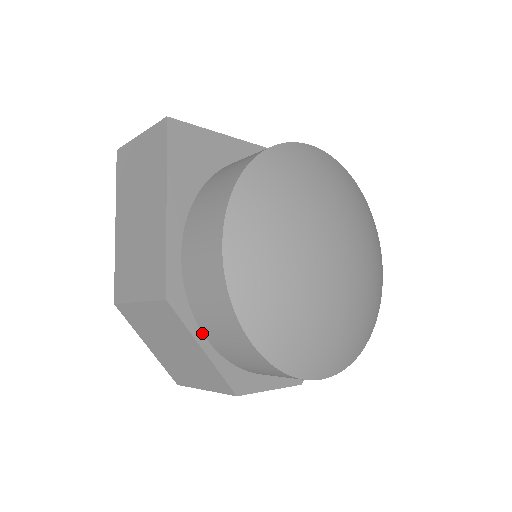
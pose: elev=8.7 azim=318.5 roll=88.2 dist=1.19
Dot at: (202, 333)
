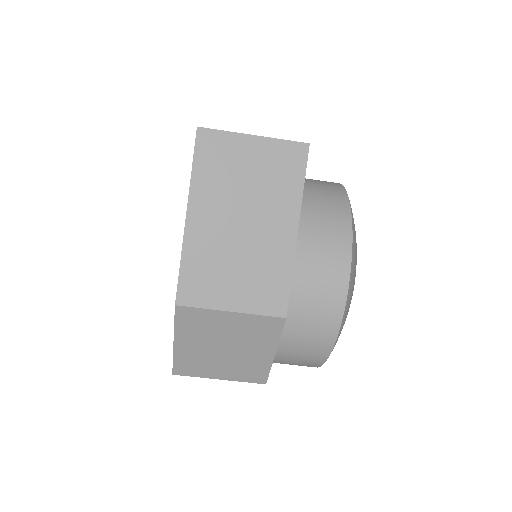
Dot at: occluded
